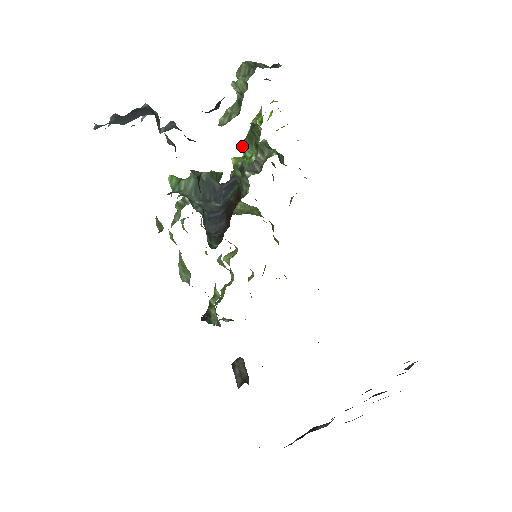
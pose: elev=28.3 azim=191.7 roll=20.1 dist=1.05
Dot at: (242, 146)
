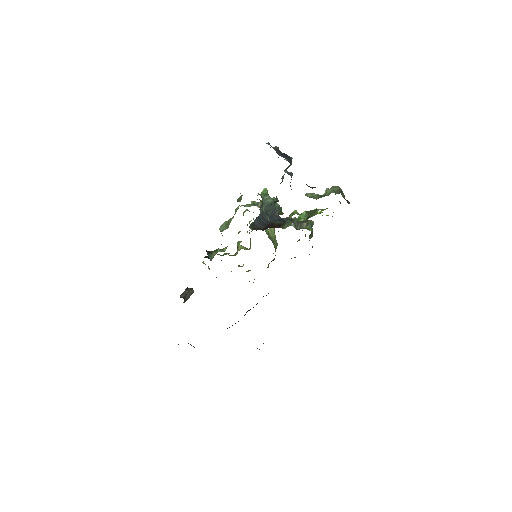
Dot at: (304, 212)
